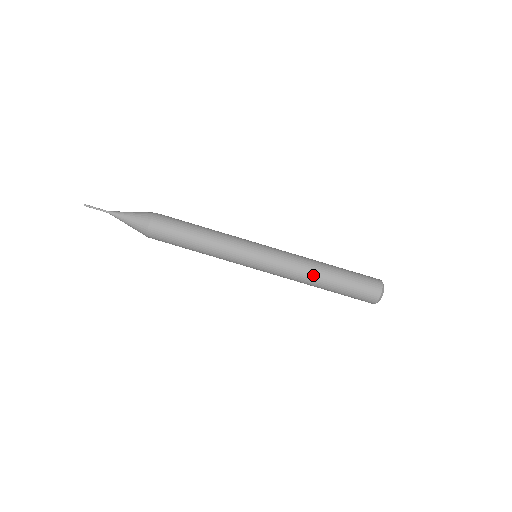
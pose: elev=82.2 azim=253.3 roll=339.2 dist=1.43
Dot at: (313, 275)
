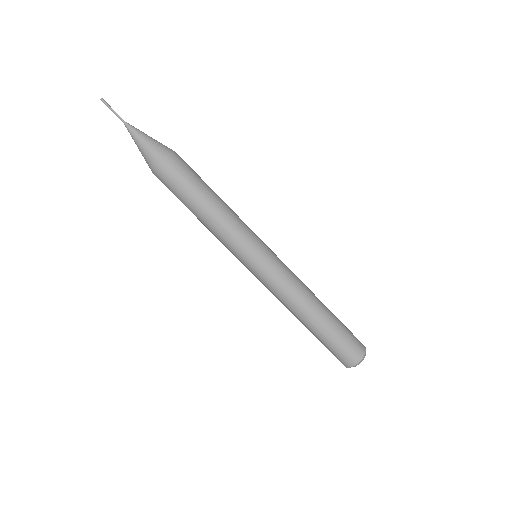
Dot at: (305, 306)
